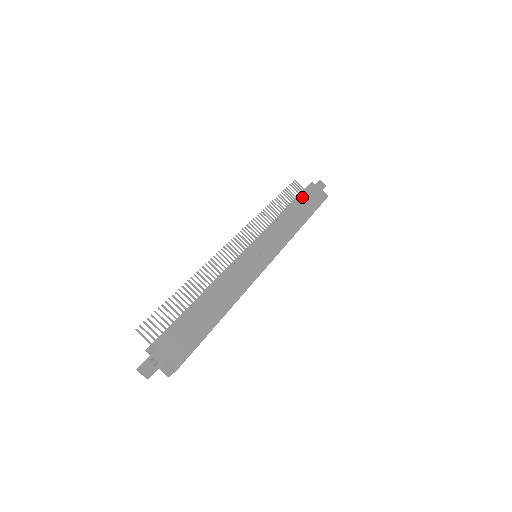
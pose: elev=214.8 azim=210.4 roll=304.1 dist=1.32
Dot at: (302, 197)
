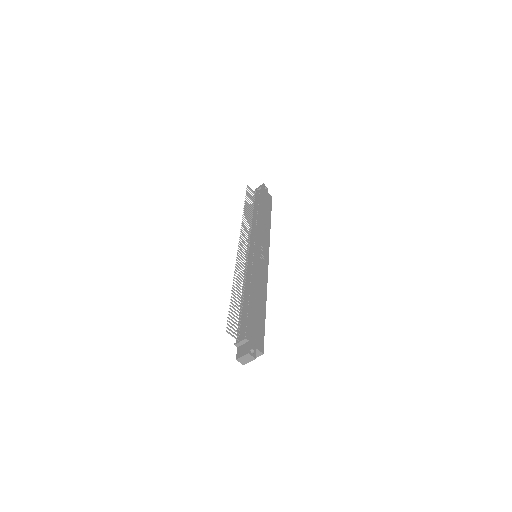
Dot at: (261, 201)
